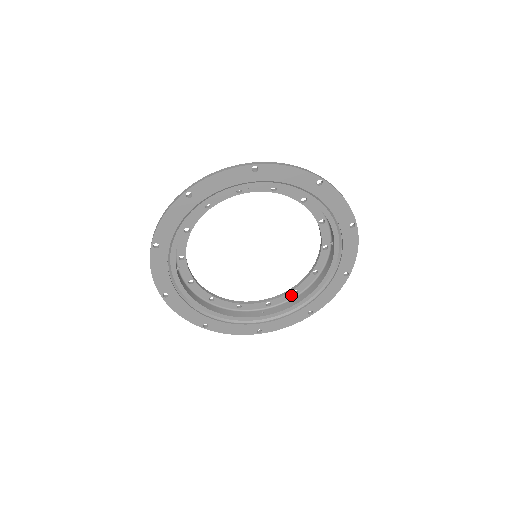
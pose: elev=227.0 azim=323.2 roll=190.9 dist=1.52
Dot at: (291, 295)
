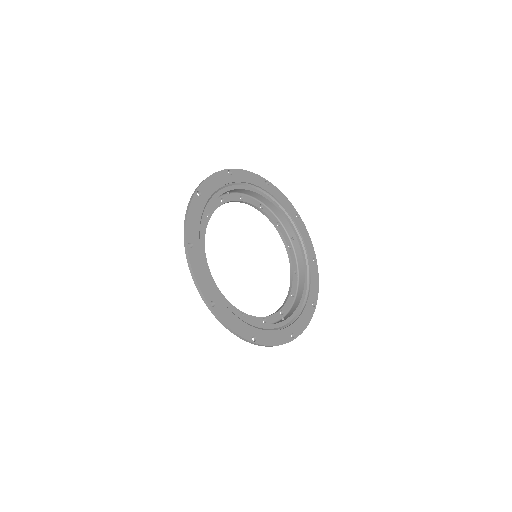
Dot at: (291, 299)
